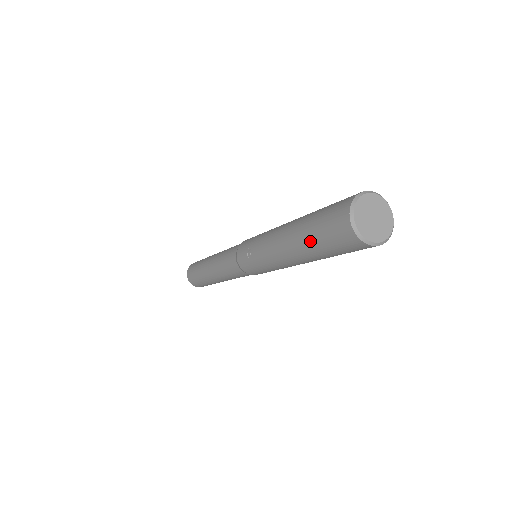
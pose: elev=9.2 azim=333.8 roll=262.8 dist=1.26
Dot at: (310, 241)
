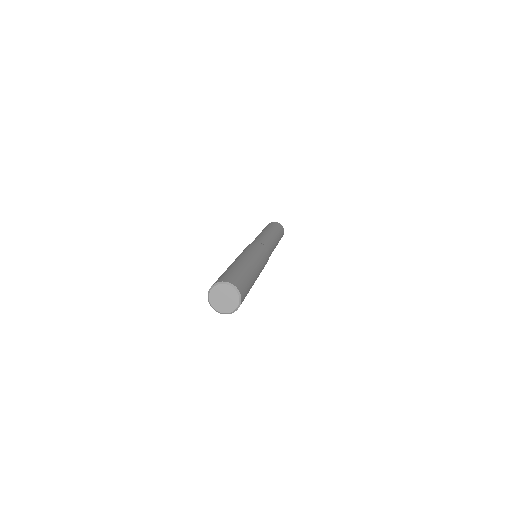
Dot at: occluded
